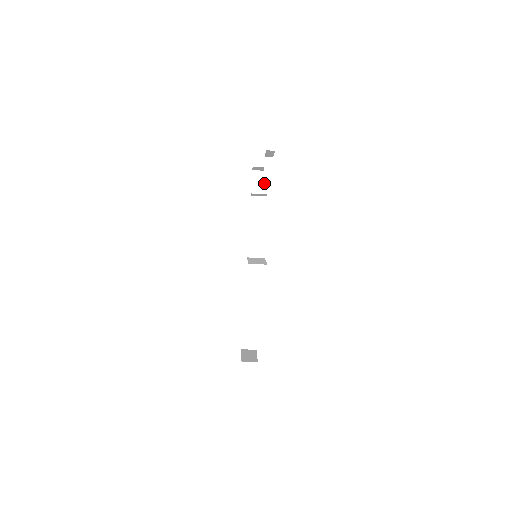
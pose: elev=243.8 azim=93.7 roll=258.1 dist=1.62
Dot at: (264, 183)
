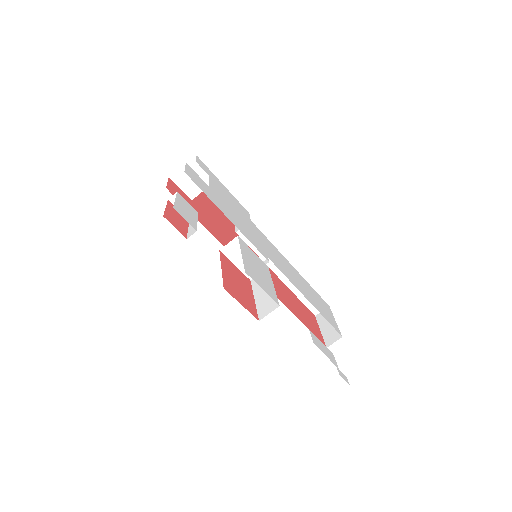
Dot at: occluded
